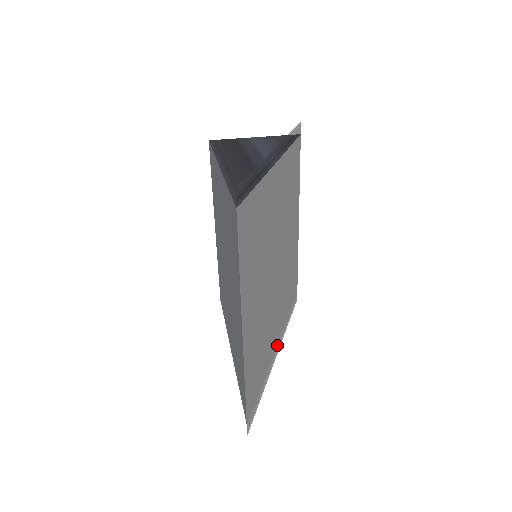
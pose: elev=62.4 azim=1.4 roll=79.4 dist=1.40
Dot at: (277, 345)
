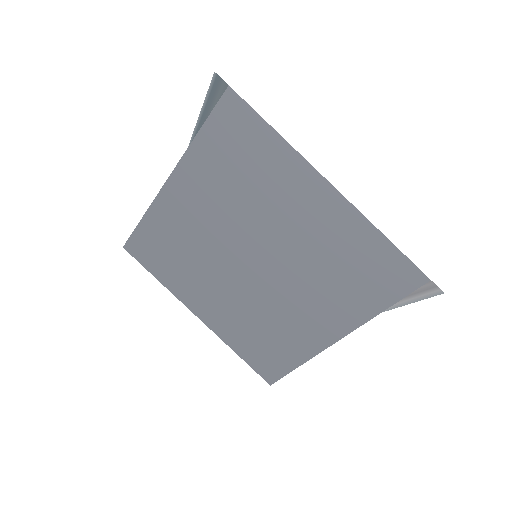
Dot at: occluded
